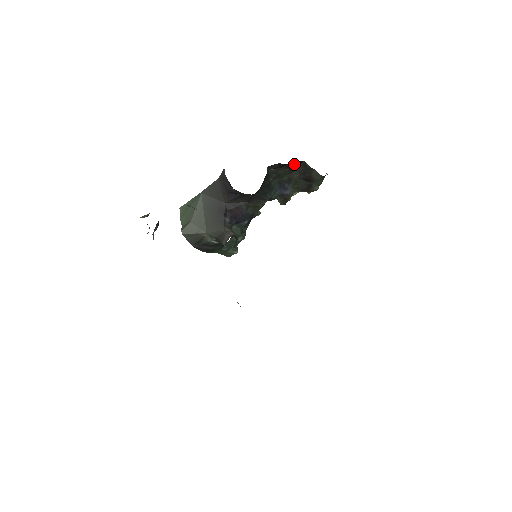
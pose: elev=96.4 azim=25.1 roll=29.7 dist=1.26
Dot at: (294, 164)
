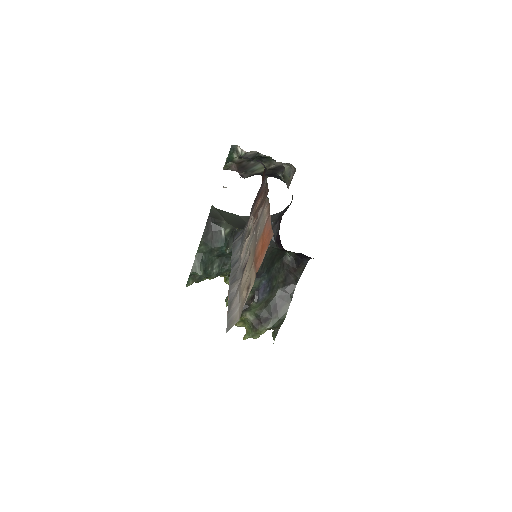
Dot at: (289, 280)
